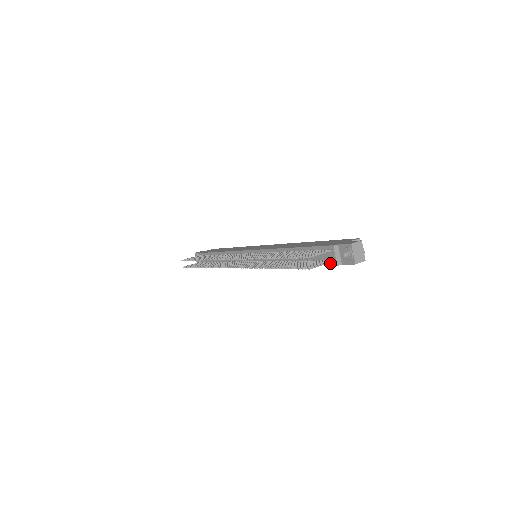
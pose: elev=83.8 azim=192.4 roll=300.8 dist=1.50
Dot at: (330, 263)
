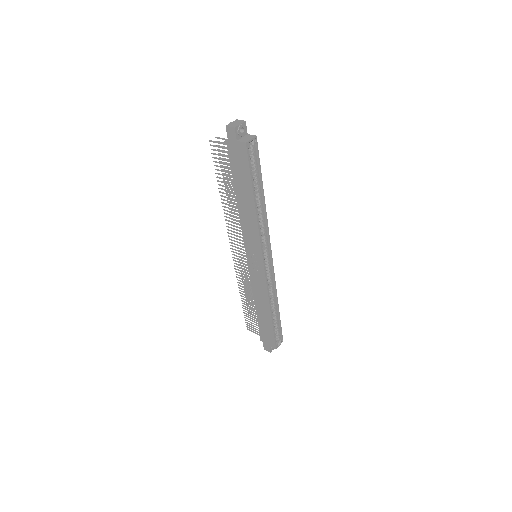
Dot at: (229, 151)
